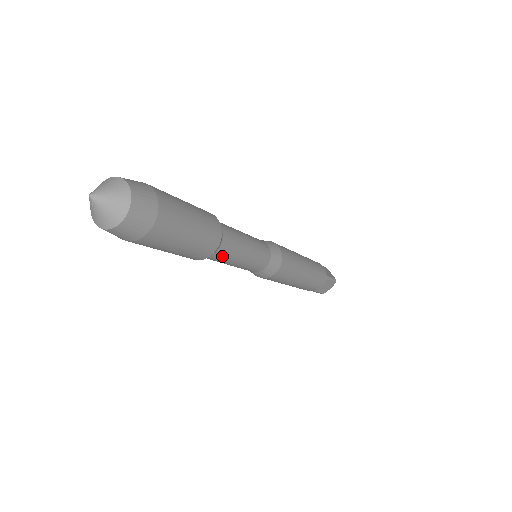
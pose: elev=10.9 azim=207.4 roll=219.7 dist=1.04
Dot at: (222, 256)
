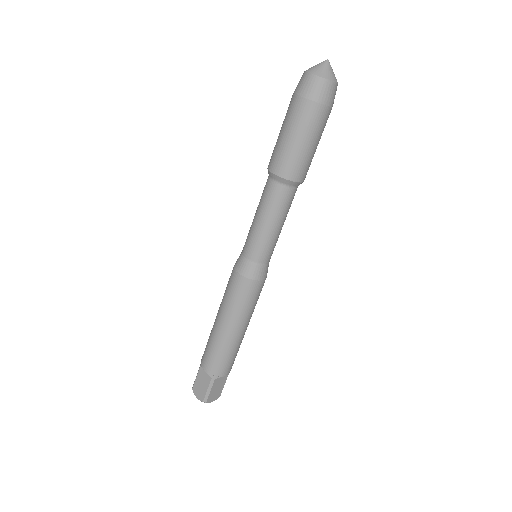
Dot at: (288, 199)
